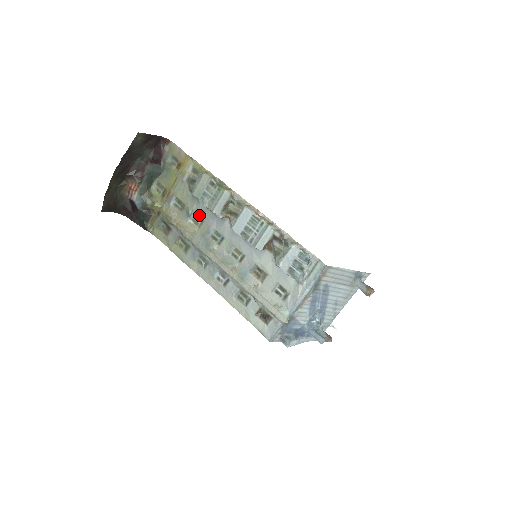
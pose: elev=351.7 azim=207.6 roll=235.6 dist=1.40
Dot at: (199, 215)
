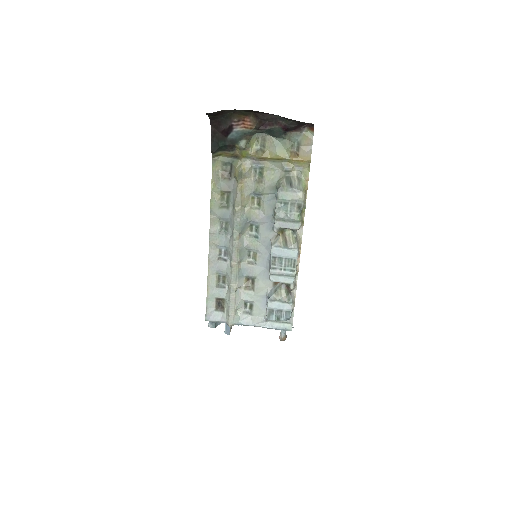
Dot at: (262, 202)
